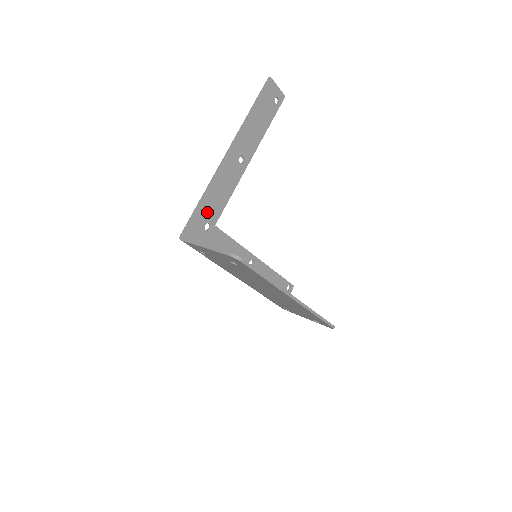
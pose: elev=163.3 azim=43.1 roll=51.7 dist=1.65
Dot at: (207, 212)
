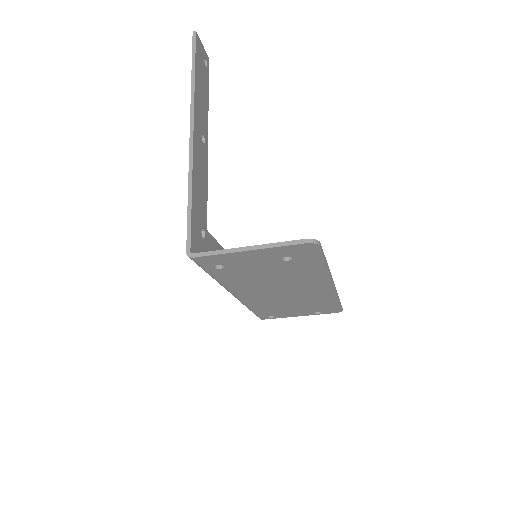
Dot at: (198, 213)
